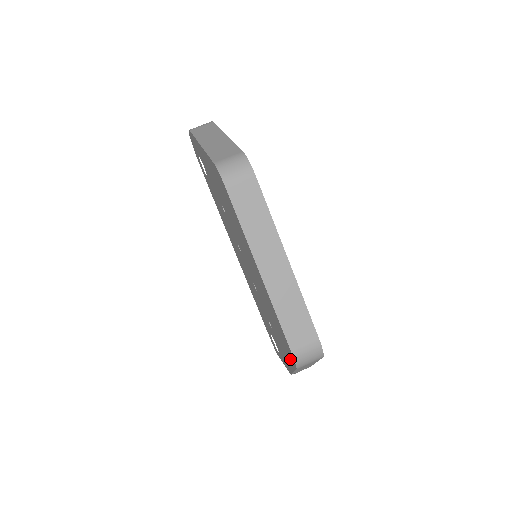
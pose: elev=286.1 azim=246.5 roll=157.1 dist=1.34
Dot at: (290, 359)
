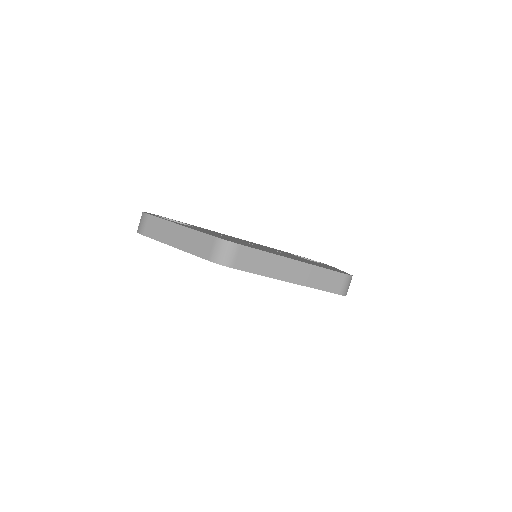
Dot at: occluded
